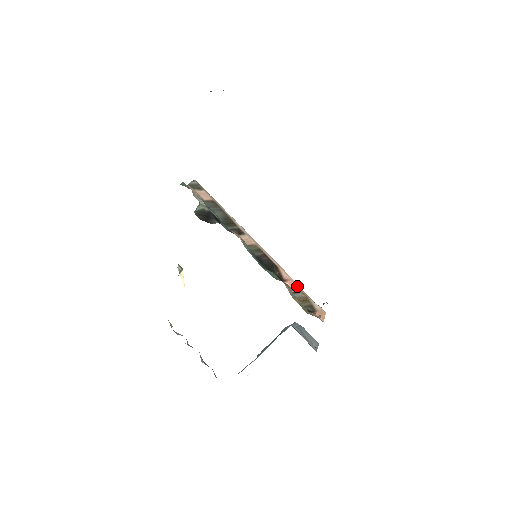
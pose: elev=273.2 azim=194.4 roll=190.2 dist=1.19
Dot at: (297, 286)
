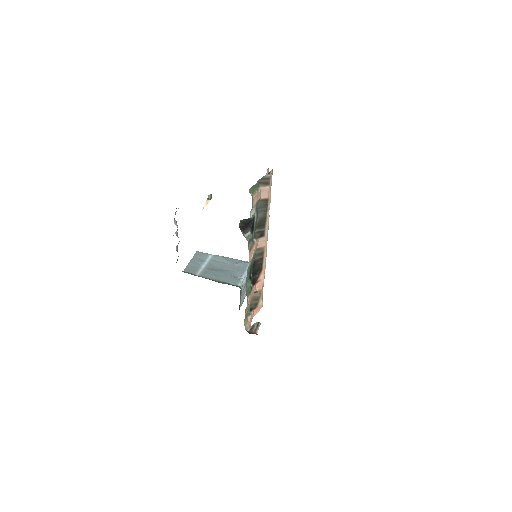
Dot at: (262, 286)
